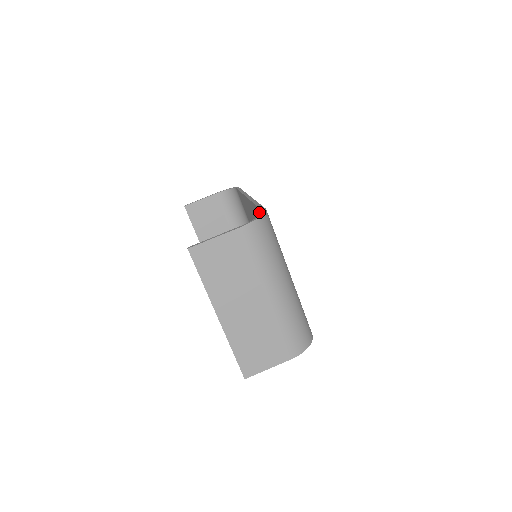
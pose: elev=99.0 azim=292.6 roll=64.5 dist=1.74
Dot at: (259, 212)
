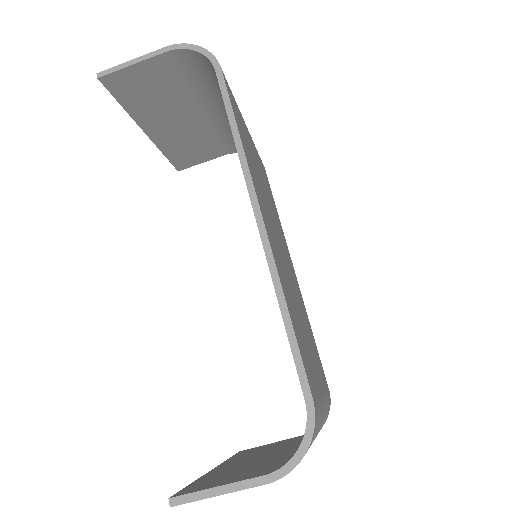
Dot at: occluded
